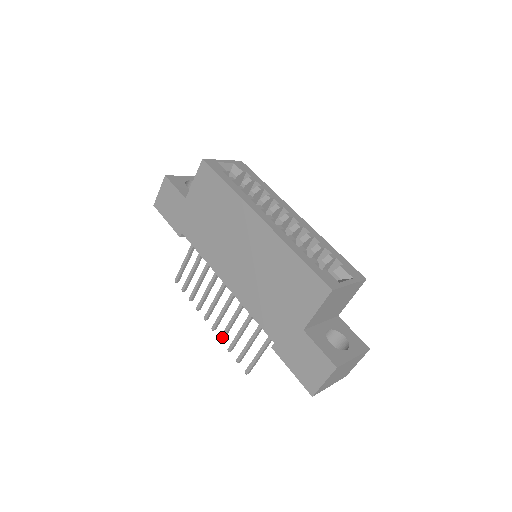
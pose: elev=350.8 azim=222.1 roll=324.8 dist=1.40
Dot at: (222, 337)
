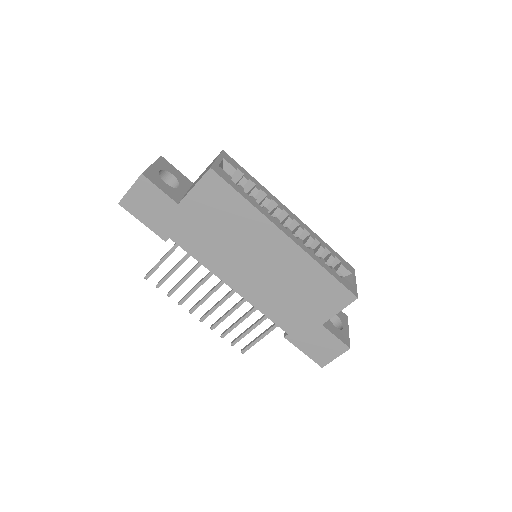
Dot at: (214, 327)
